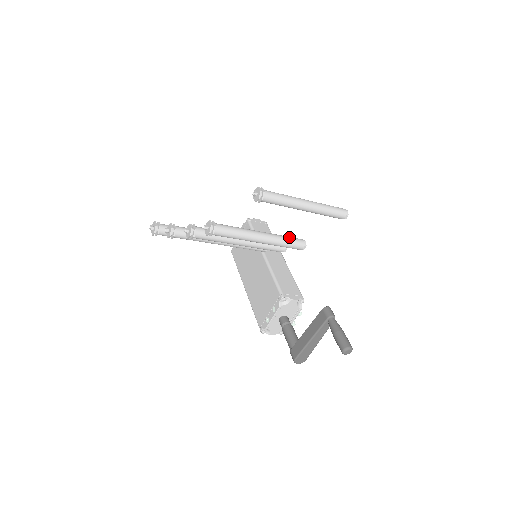
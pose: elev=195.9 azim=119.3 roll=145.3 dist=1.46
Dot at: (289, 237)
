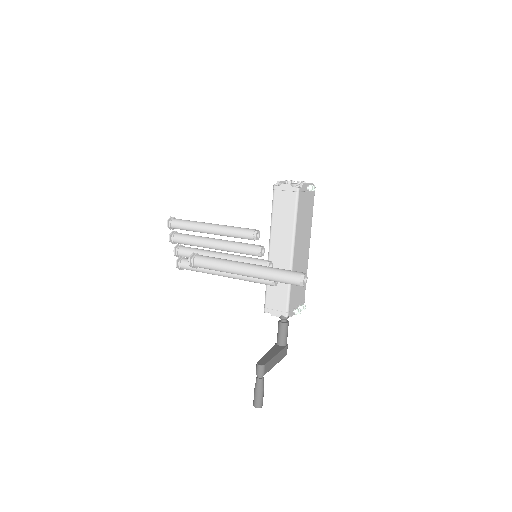
Dot at: occluded
